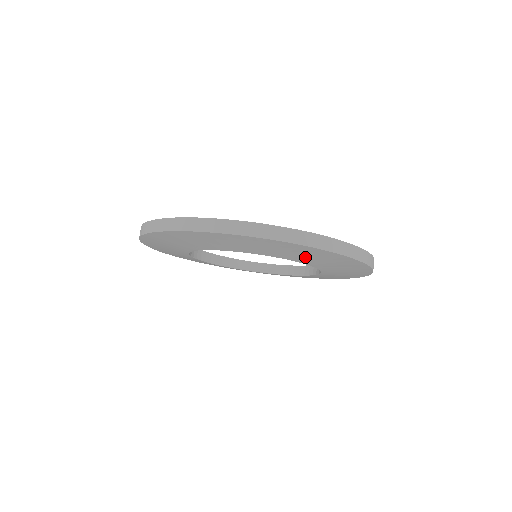
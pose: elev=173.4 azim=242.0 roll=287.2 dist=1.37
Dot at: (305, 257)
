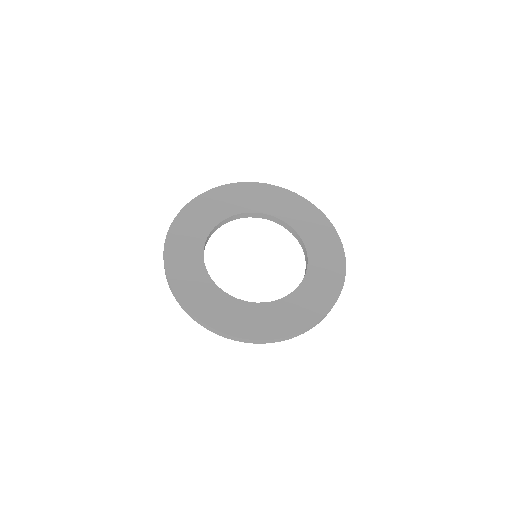
Dot at: occluded
